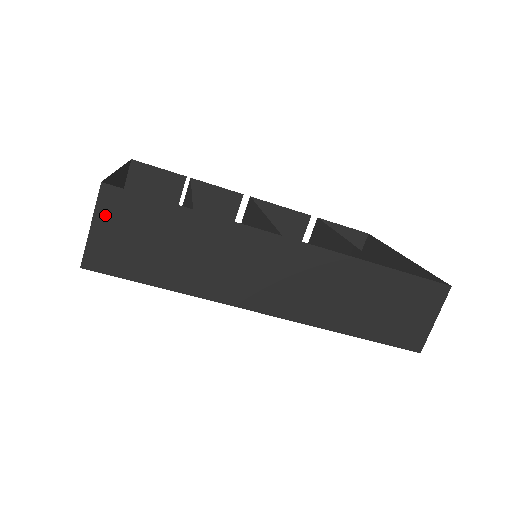
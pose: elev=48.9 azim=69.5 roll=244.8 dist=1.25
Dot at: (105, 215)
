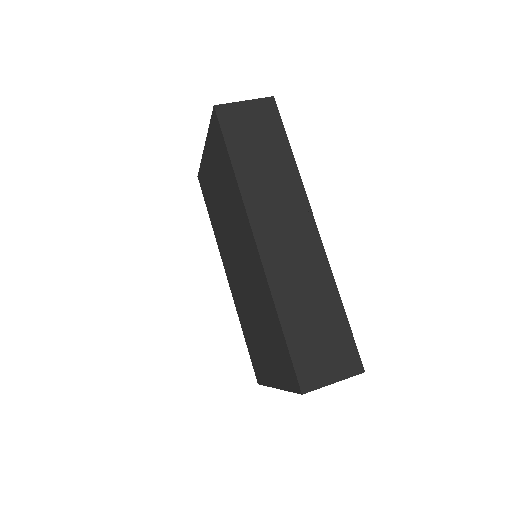
Dot at: (256, 106)
